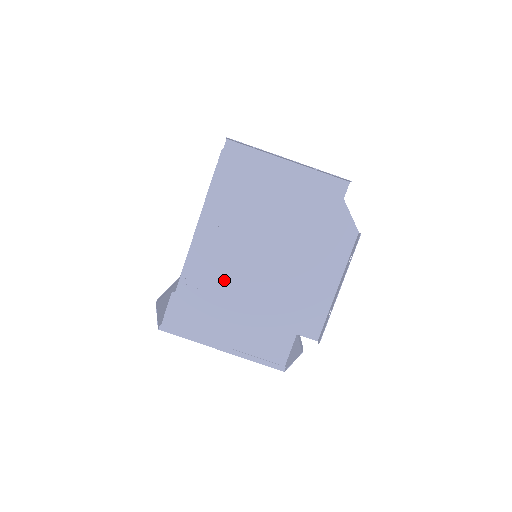
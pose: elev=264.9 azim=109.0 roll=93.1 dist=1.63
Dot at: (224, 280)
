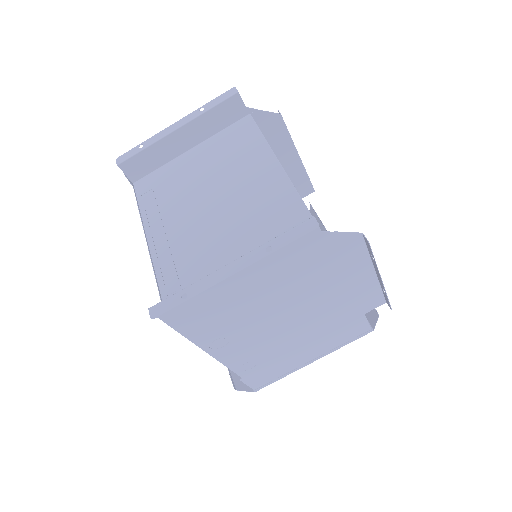
Dot at: (271, 348)
